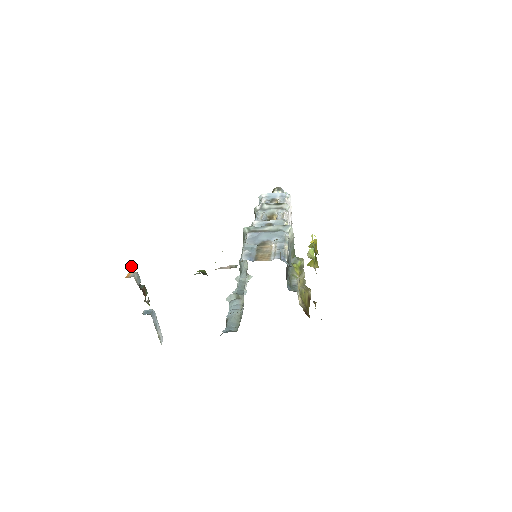
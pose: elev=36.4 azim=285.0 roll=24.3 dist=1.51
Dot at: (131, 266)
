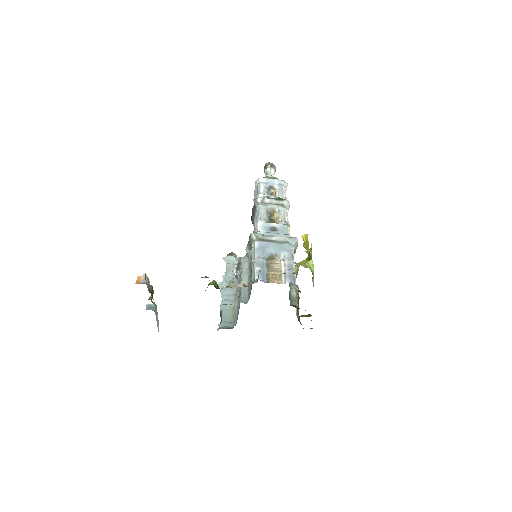
Dot at: (145, 275)
